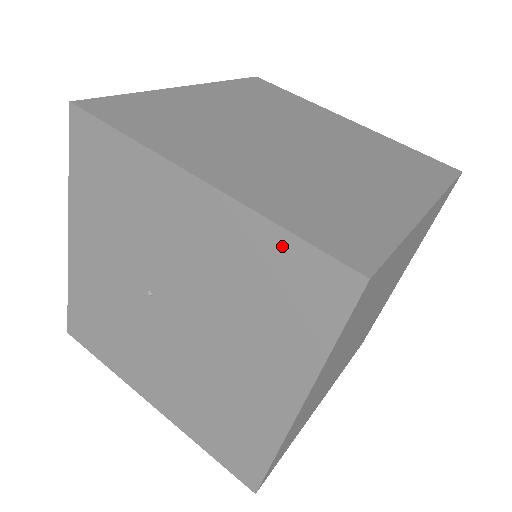
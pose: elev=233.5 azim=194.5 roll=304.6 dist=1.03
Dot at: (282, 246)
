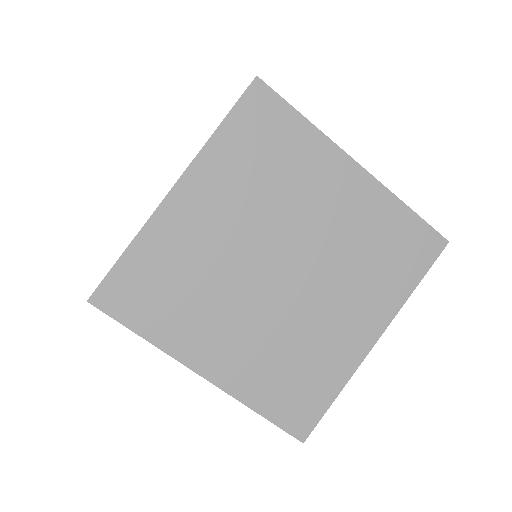
Dot at: occluded
